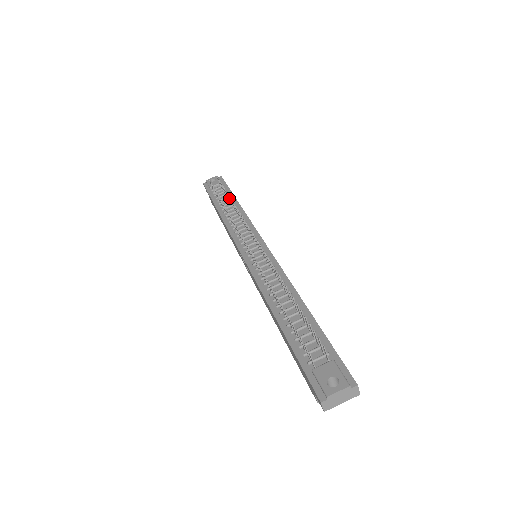
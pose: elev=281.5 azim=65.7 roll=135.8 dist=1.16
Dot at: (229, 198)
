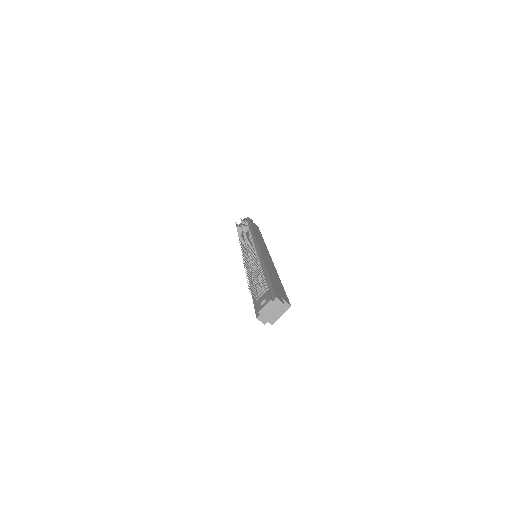
Dot at: (244, 227)
